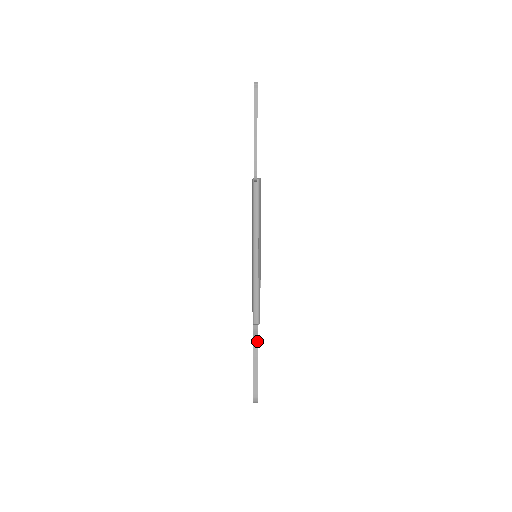
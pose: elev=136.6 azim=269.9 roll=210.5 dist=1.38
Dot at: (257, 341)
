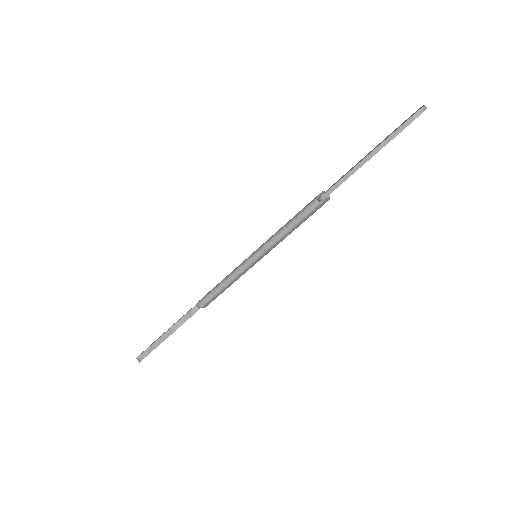
Dot at: (184, 322)
